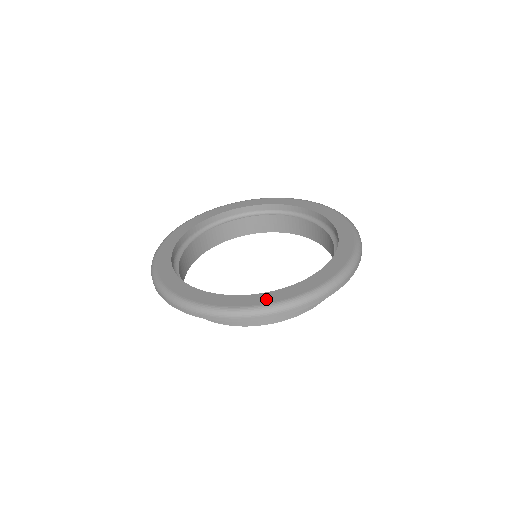
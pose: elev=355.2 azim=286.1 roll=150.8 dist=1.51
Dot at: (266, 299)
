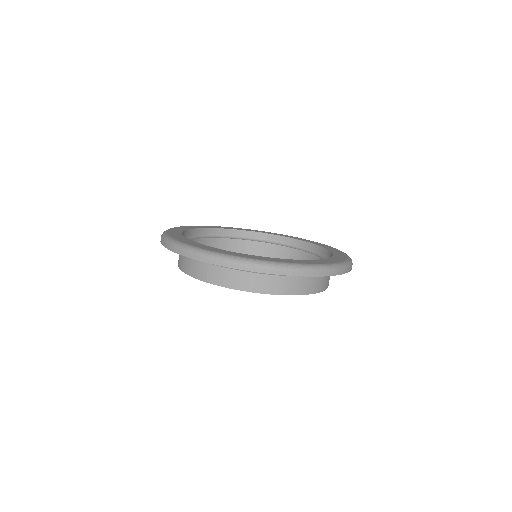
Dot at: (247, 256)
